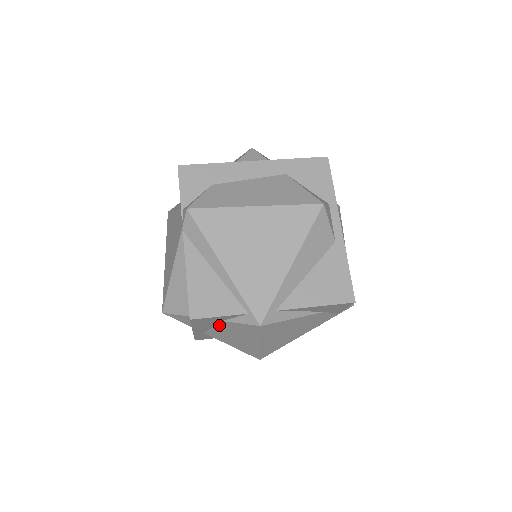
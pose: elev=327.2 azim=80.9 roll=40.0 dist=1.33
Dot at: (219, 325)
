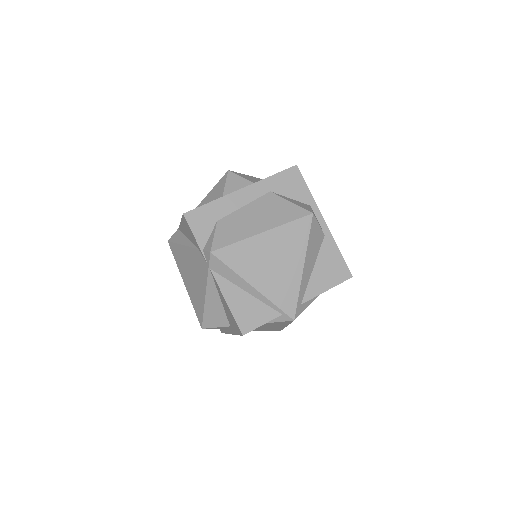
Dot at: occluded
